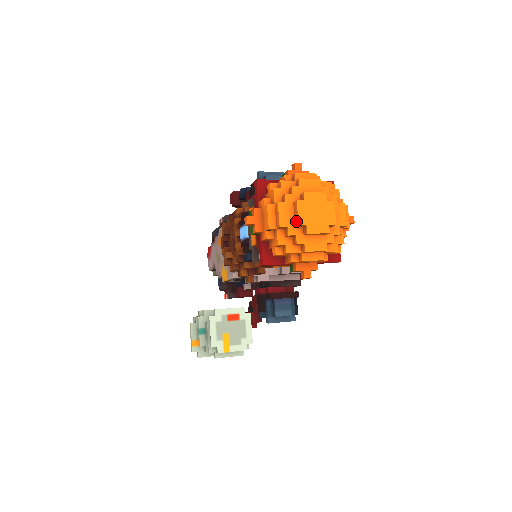
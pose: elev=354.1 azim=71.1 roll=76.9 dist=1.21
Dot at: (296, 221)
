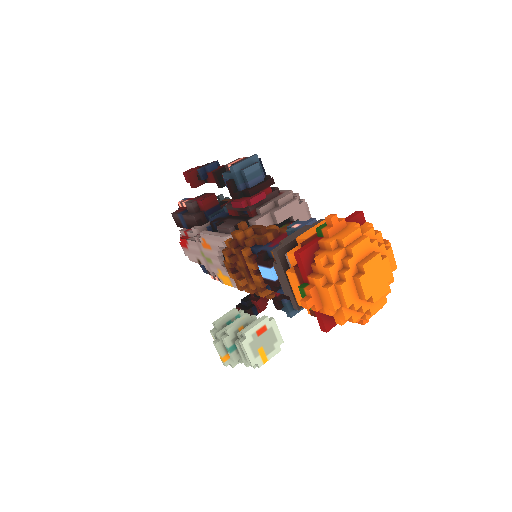
Dot at: (361, 295)
